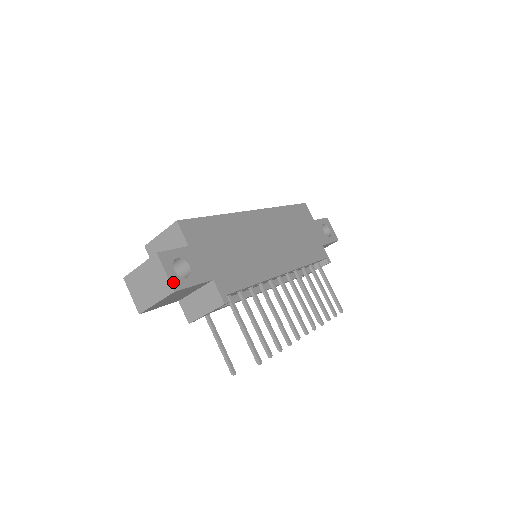
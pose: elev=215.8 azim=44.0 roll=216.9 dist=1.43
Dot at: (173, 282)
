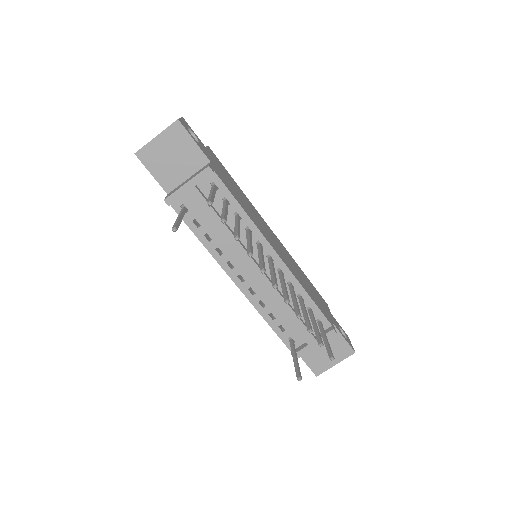
Dot at: (181, 121)
